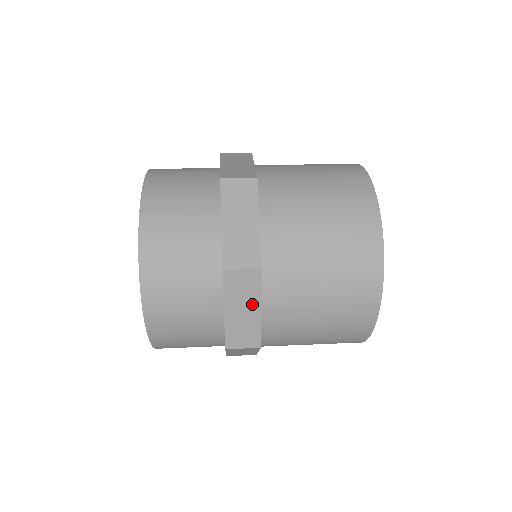
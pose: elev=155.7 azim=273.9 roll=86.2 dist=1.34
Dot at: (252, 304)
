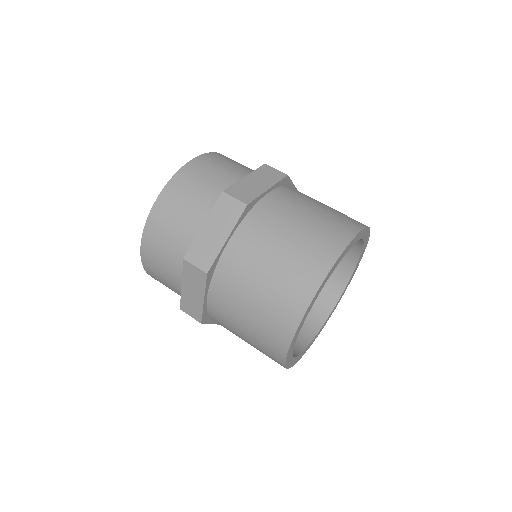
Dot at: (199, 292)
